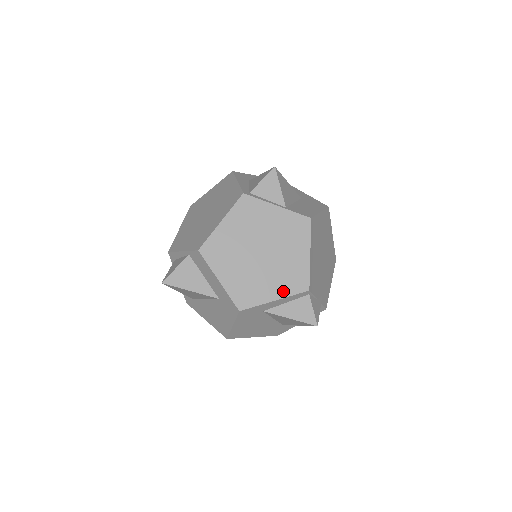
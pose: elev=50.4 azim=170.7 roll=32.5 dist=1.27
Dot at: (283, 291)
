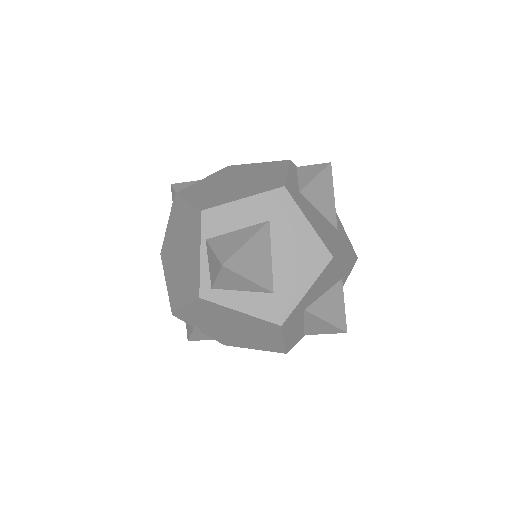
Dot at: (281, 169)
